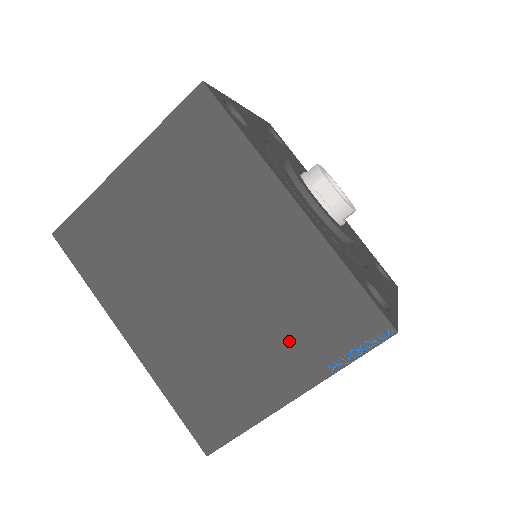
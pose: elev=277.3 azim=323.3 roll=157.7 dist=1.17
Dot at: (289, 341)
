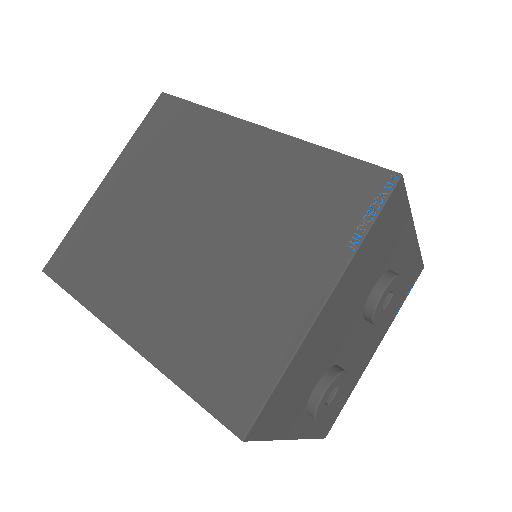
Dot at: (296, 243)
